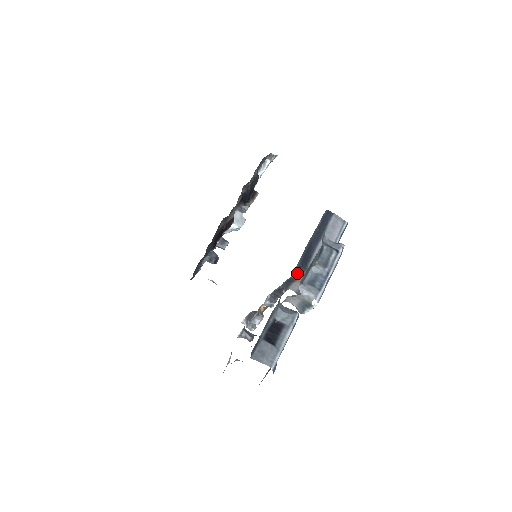
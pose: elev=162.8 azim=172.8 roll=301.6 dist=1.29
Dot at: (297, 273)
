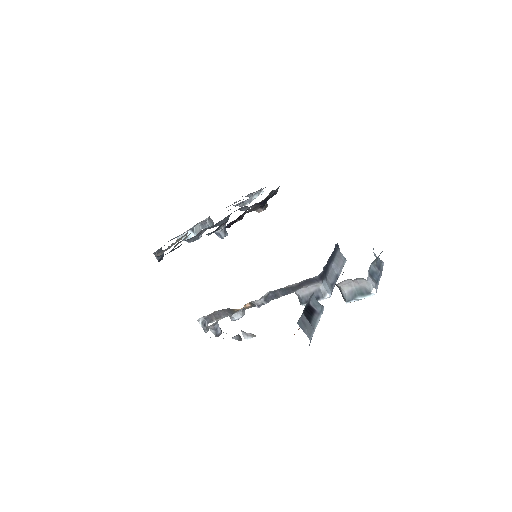
Dot at: (322, 276)
